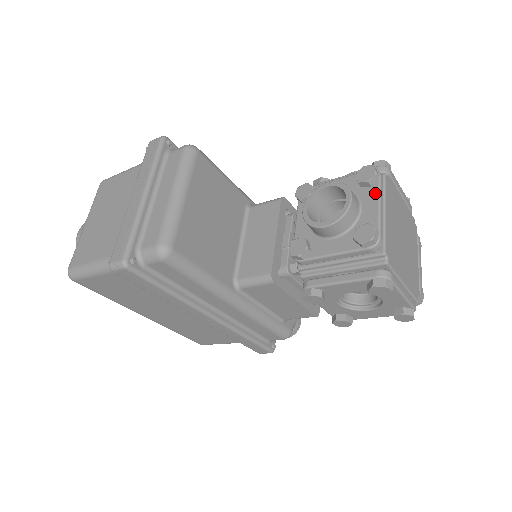
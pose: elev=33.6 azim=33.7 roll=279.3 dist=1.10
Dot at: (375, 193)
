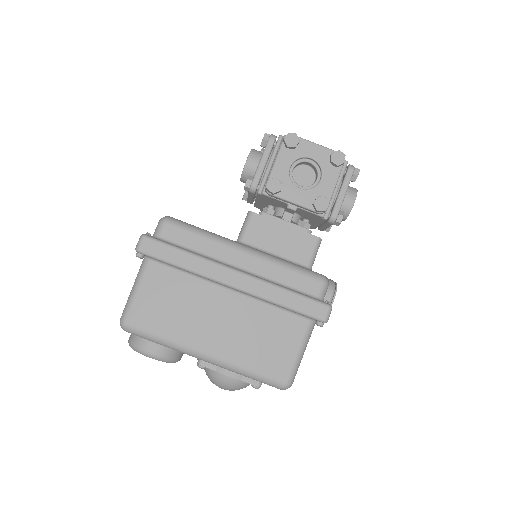
Dot at: occluded
